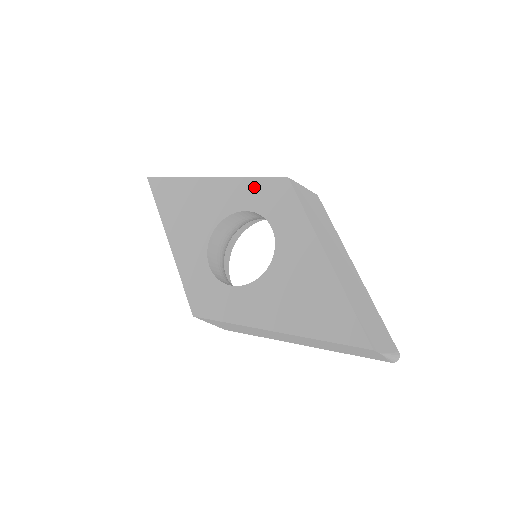
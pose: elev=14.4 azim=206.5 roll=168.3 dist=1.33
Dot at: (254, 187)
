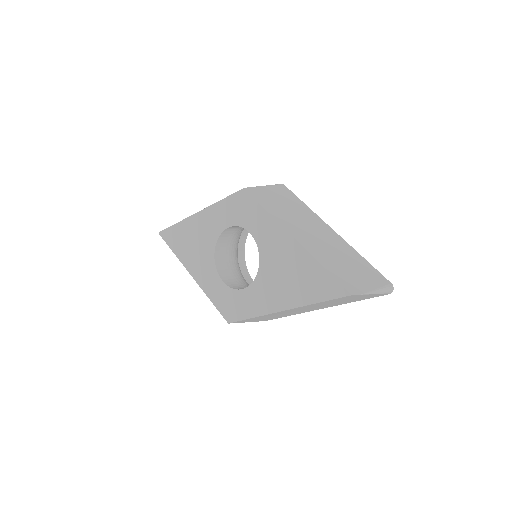
Dot at: (226, 207)
